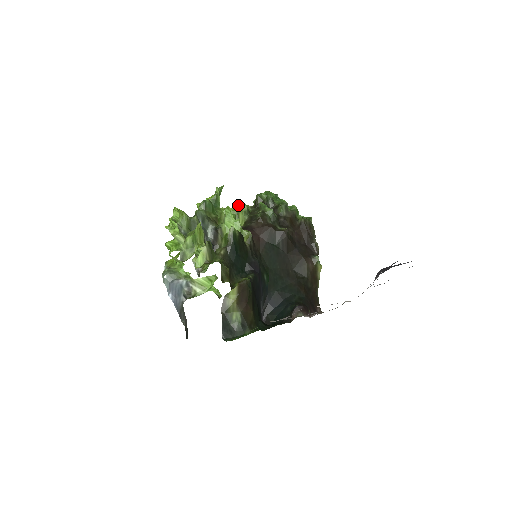
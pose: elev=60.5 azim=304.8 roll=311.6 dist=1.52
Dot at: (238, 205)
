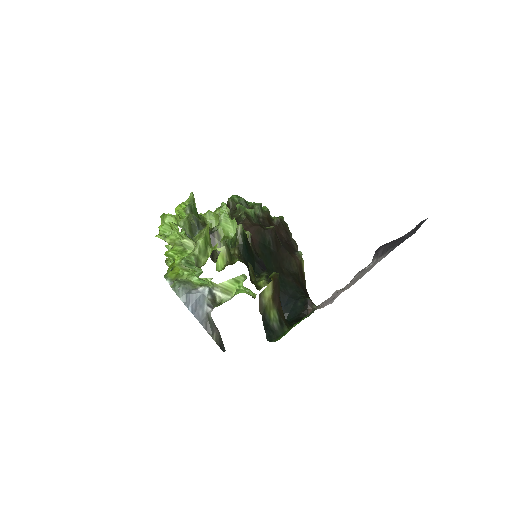
Dot at: (220, 208)
